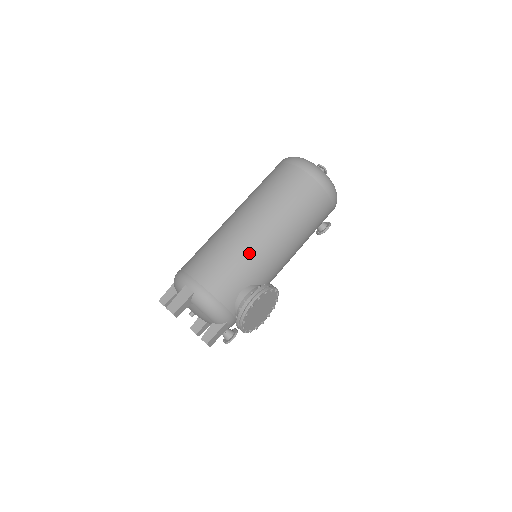
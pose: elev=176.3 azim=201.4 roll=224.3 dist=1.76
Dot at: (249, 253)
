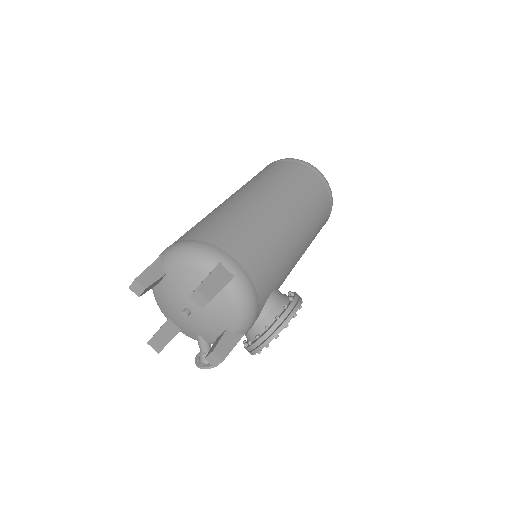
Dot at: (286, 246)
